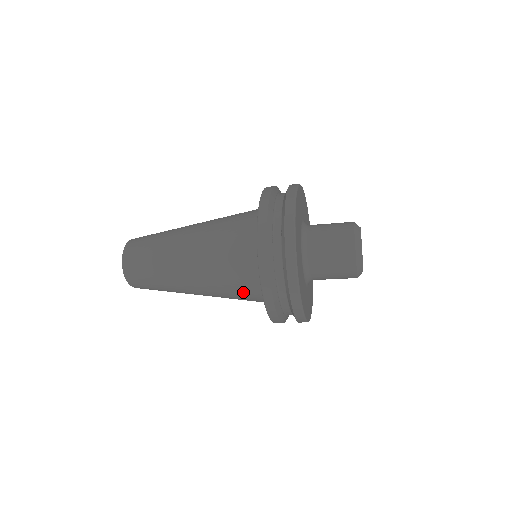
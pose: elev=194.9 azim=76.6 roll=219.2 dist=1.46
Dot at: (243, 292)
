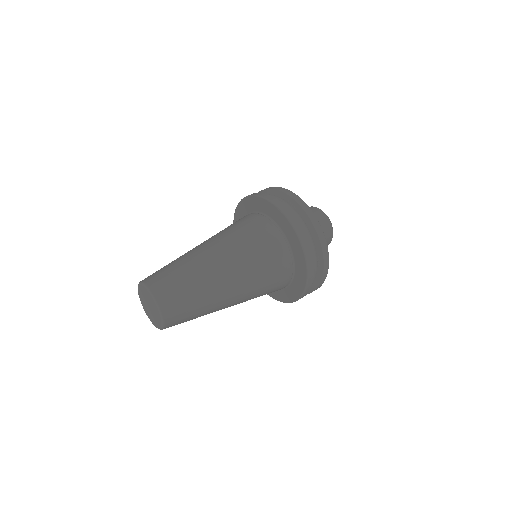
Dot at: occluded
